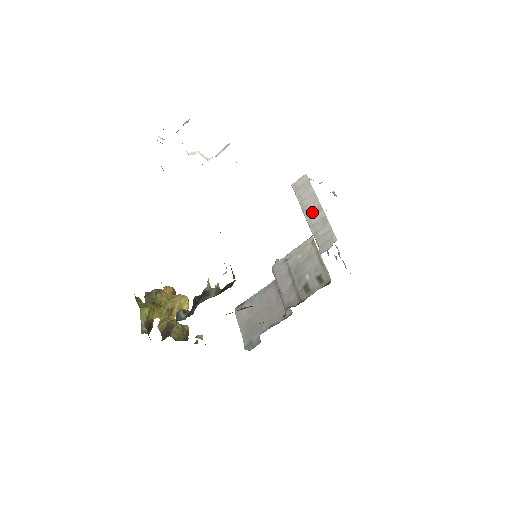
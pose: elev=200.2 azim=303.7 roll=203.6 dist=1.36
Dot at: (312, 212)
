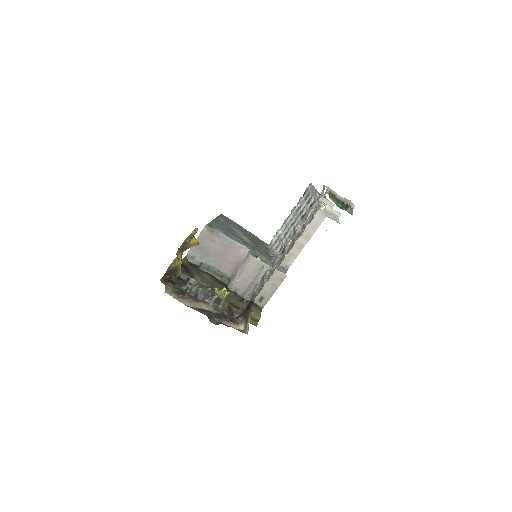
Dot at: (304, 233)
